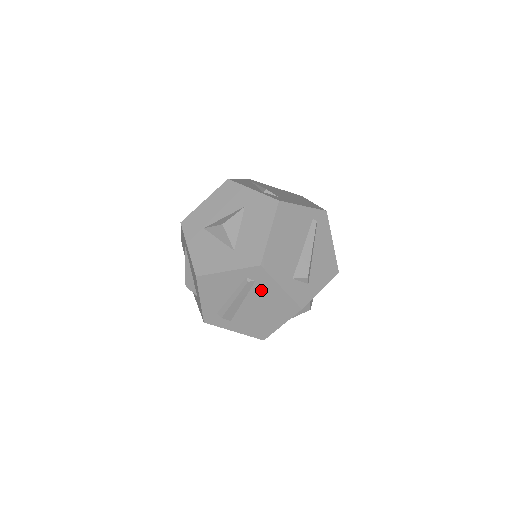
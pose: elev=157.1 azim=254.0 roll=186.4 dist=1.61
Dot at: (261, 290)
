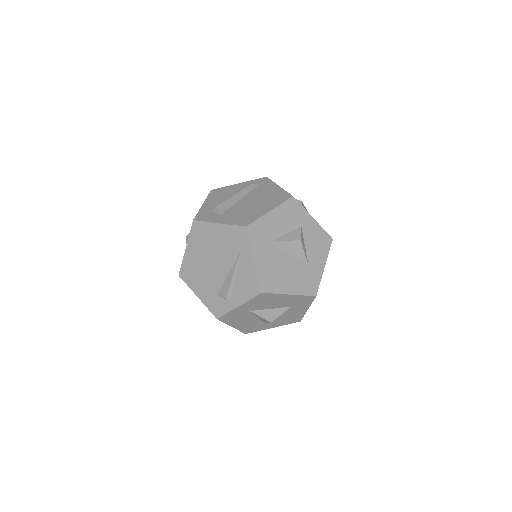
Dot at: (261, 190)
